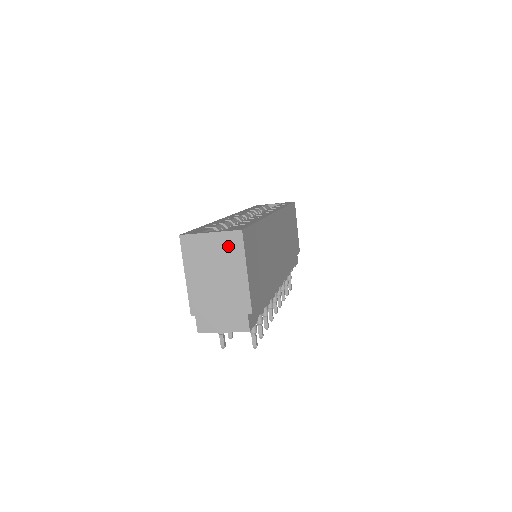
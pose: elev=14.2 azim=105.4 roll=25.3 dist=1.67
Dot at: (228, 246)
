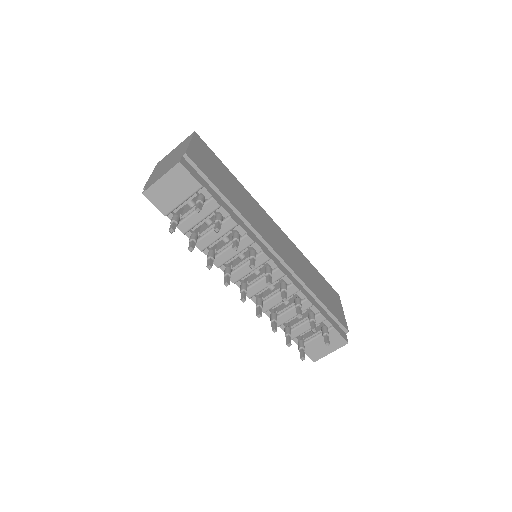
Dot at: occluded
